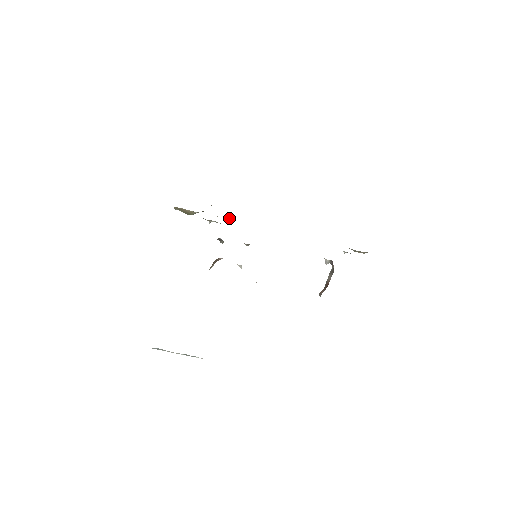
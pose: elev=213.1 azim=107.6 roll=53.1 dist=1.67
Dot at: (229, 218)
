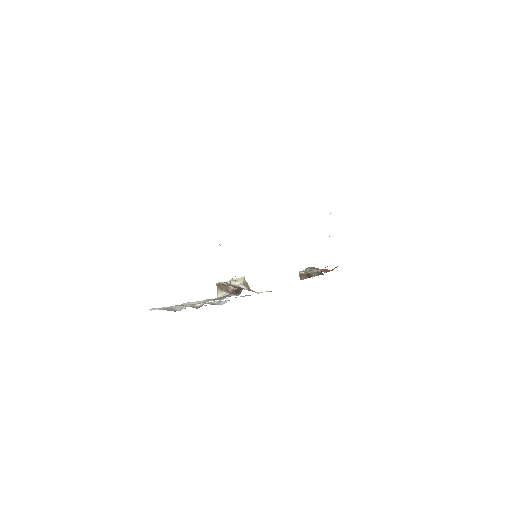
Dot at: occluded
